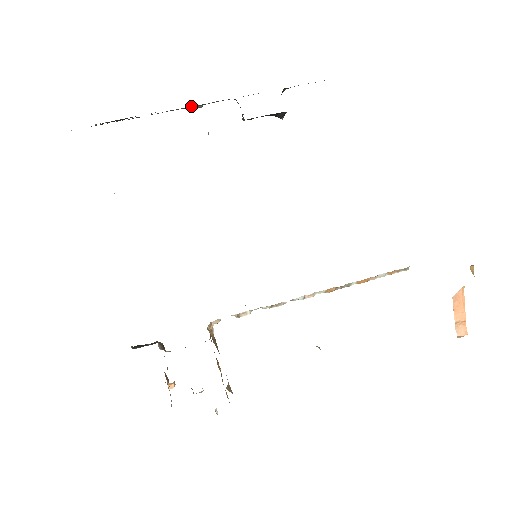
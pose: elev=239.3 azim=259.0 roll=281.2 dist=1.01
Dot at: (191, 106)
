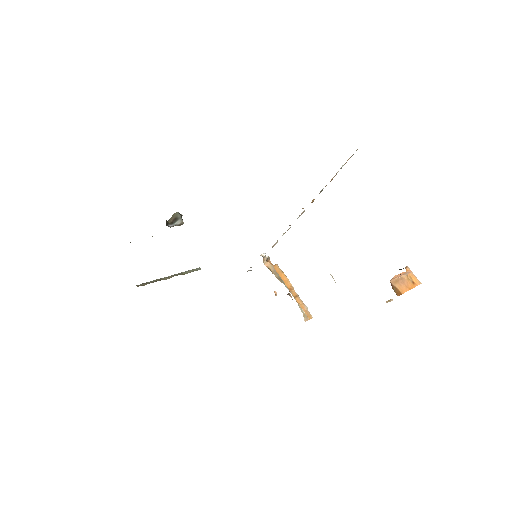
Dot at: occluded
